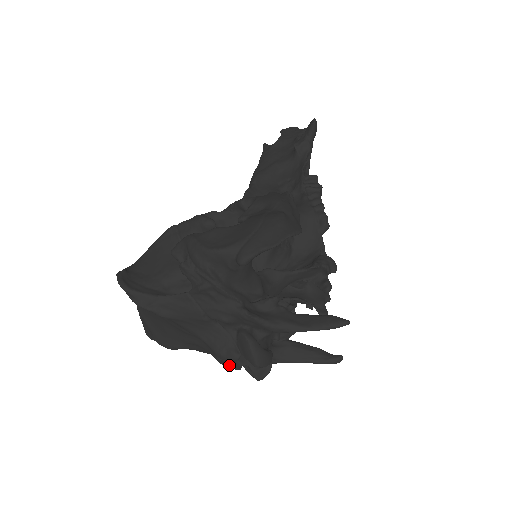
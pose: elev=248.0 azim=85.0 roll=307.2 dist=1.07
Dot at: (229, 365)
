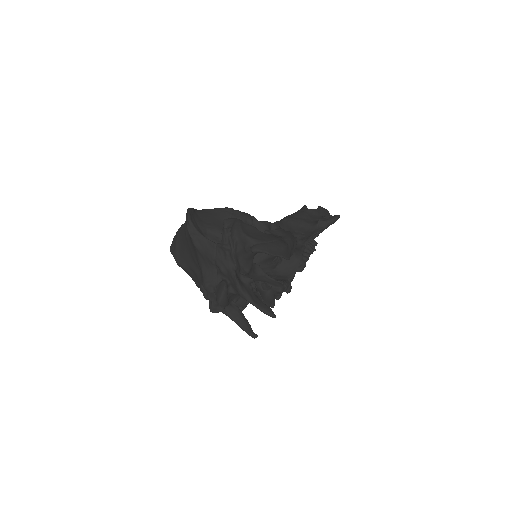
Dot at: (204, 293)
